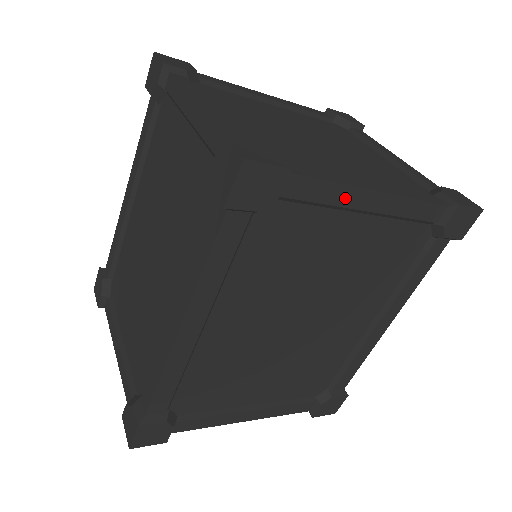
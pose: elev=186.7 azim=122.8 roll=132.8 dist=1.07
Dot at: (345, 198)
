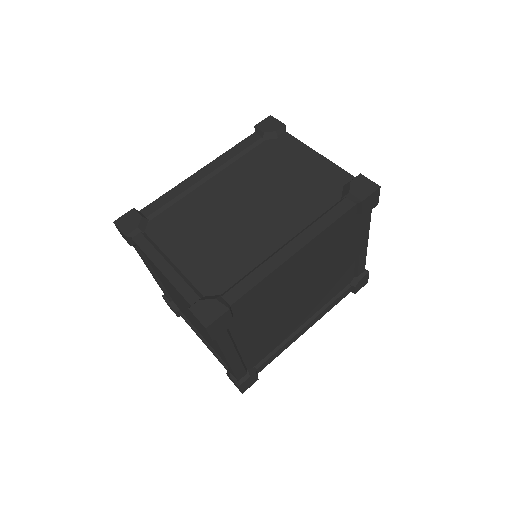
Dot at: (364, 234)
